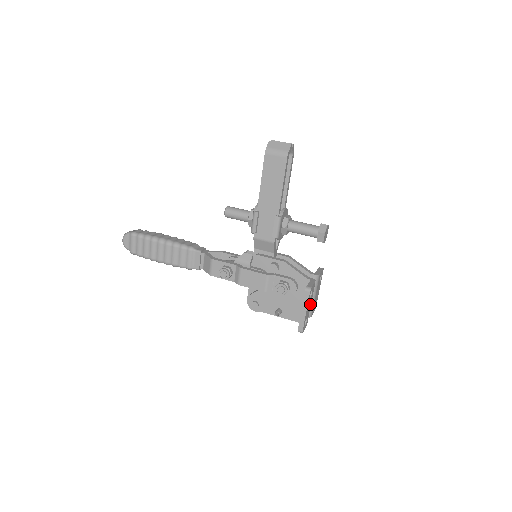
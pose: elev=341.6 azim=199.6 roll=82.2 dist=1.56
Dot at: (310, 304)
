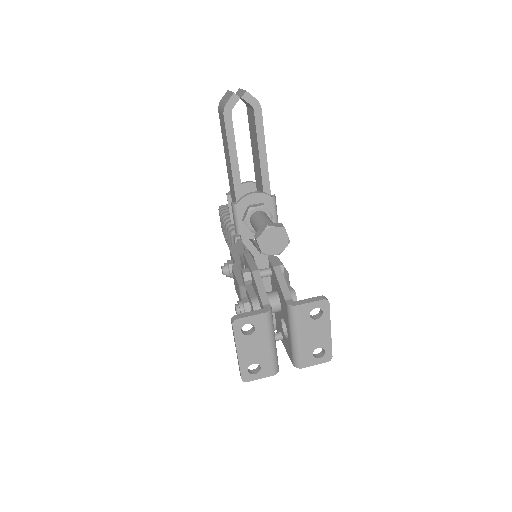
Dot at: (264, 345)
